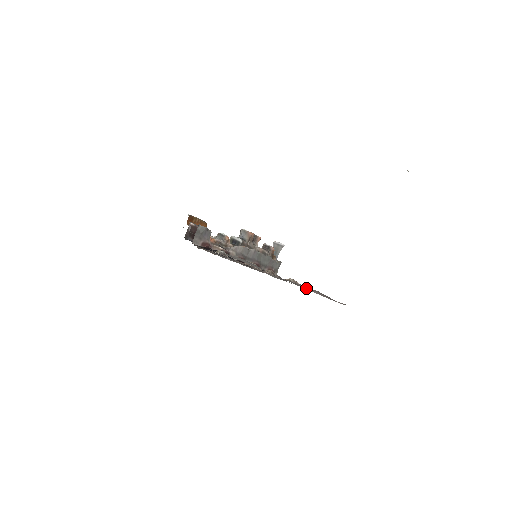
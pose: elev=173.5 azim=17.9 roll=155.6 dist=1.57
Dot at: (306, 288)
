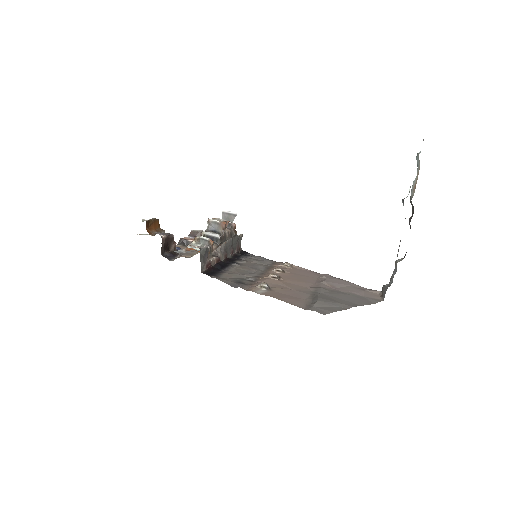
Dot at: (354, 294)
